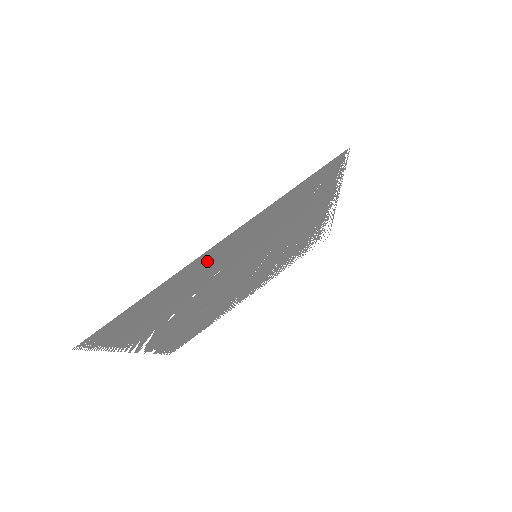
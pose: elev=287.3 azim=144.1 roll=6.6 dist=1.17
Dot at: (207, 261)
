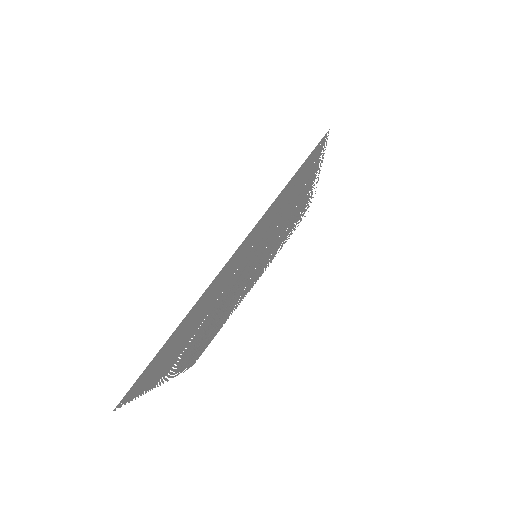
Dot at: (218, 282)
